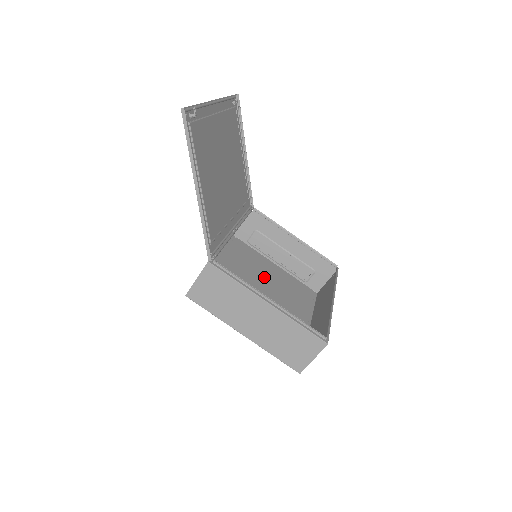
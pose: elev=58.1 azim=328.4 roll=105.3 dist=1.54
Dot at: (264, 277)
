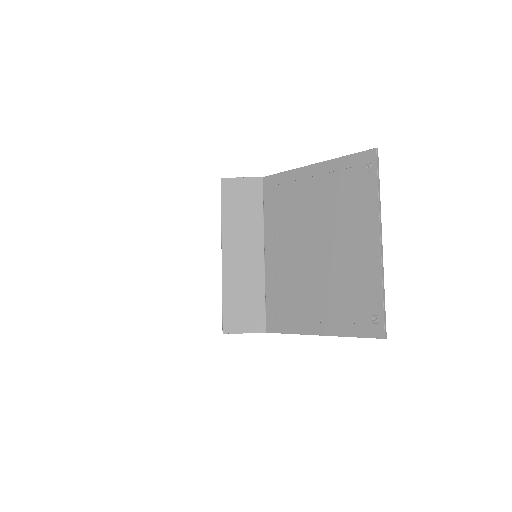
Dot at: occluded
